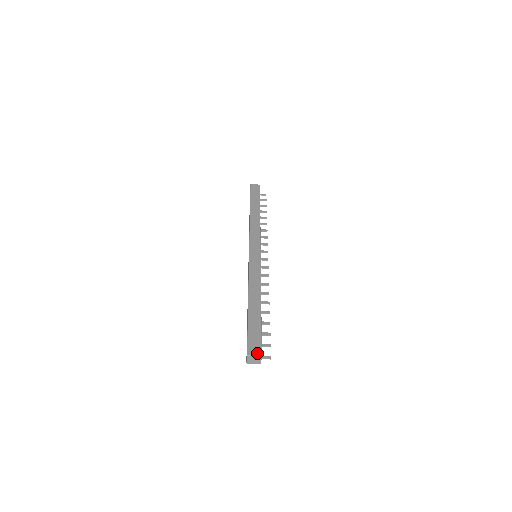
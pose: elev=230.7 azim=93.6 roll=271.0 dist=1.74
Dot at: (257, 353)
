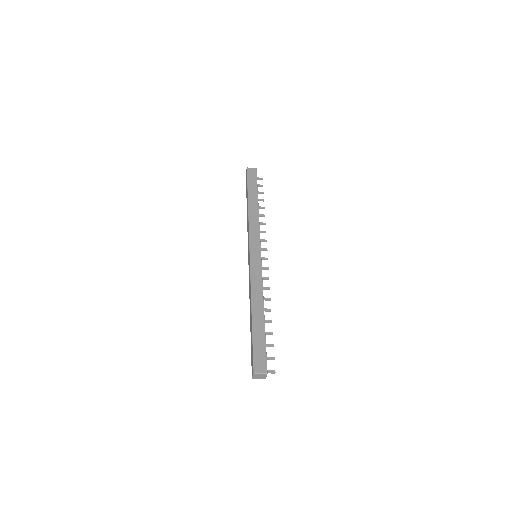
Dot at: (263, 370)
